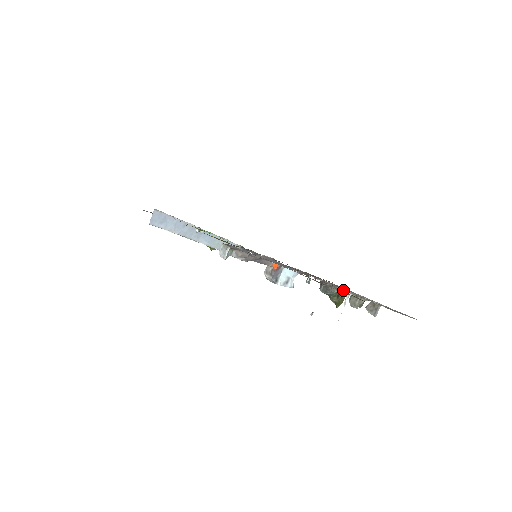
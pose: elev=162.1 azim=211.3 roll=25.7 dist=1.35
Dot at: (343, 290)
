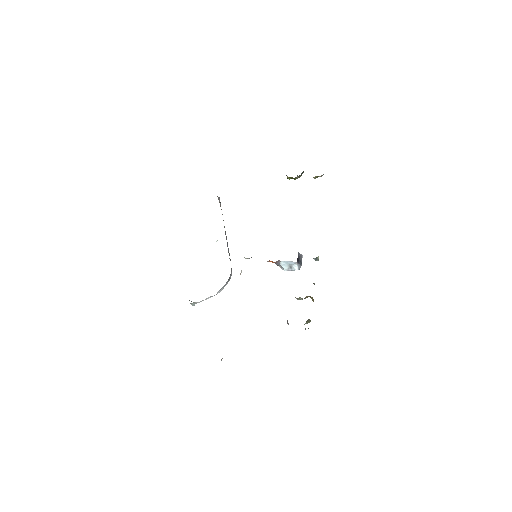
Dot at: (311, 297)
